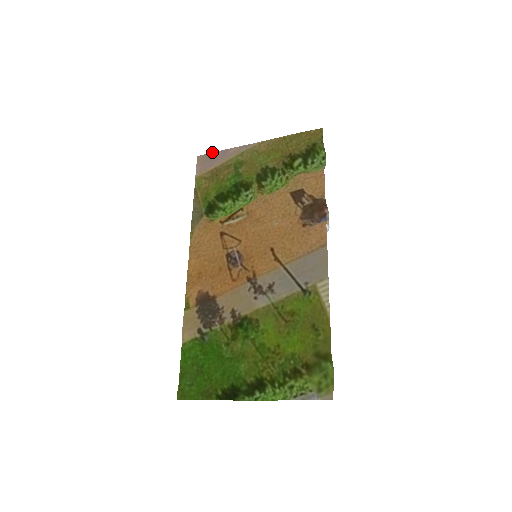
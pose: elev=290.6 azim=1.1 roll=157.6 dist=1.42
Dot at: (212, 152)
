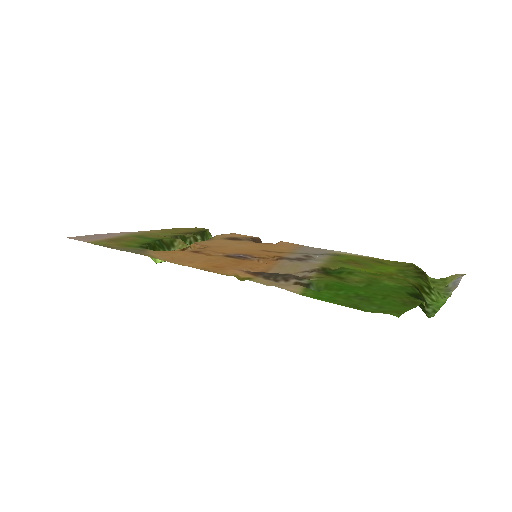
Dot at: (88, 235)
